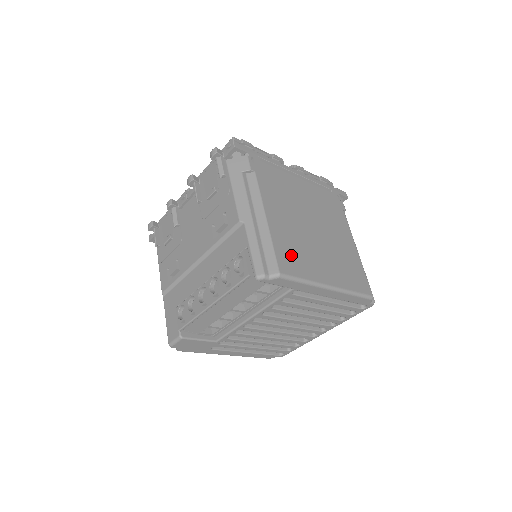
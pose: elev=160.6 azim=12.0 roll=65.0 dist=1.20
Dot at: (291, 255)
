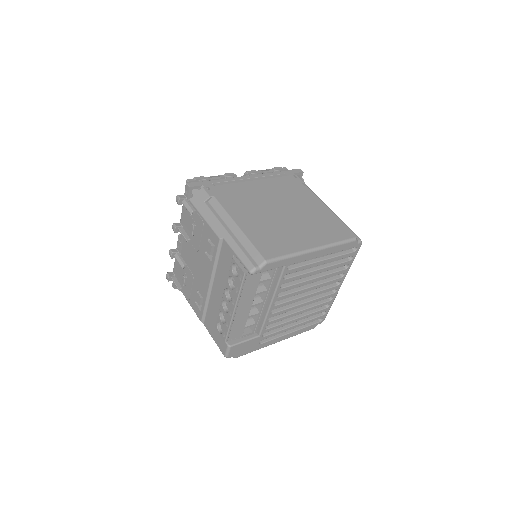
Dot at: (270, 242)
